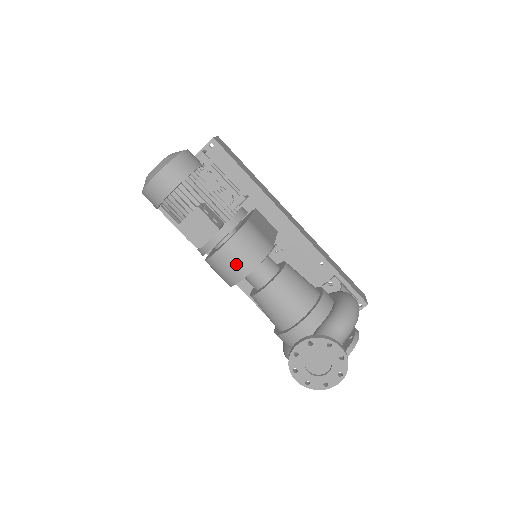
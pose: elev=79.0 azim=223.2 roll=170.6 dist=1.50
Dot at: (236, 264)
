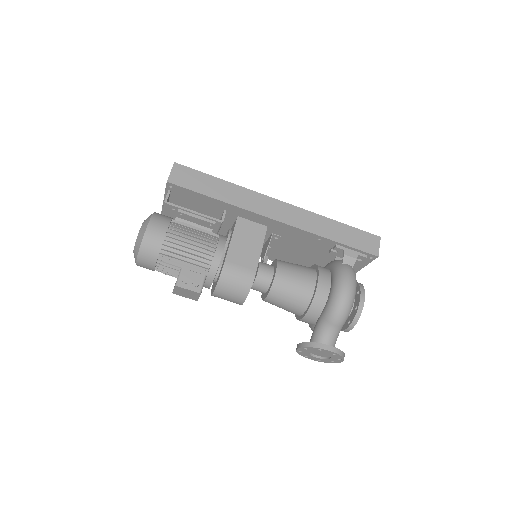
Dot at: (230, 300)
